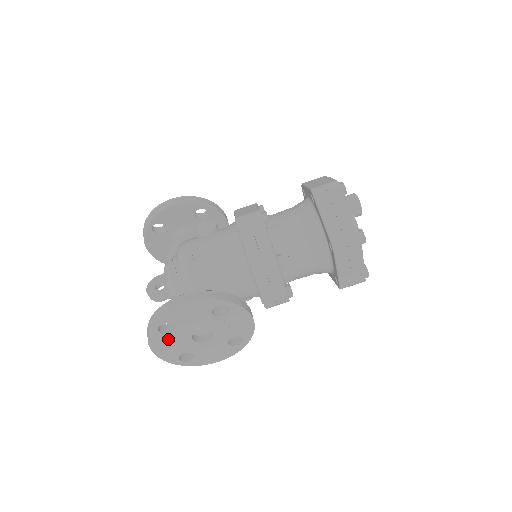
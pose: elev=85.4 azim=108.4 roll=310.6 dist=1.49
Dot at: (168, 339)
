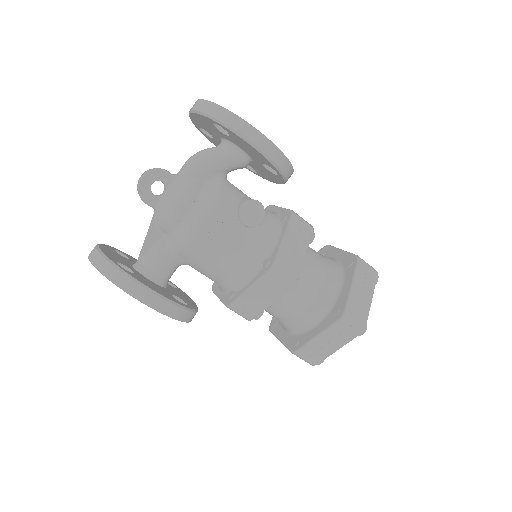
Dot at: occluded
